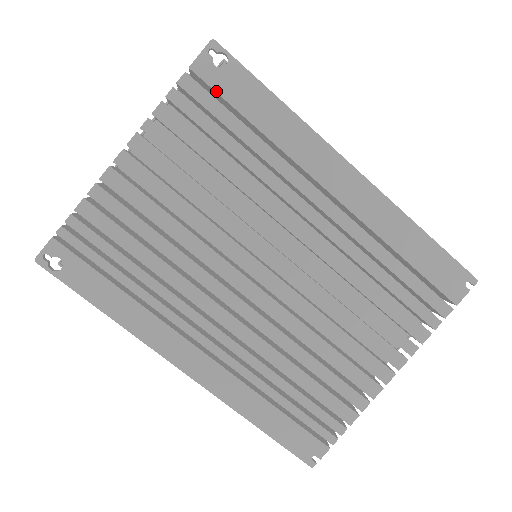
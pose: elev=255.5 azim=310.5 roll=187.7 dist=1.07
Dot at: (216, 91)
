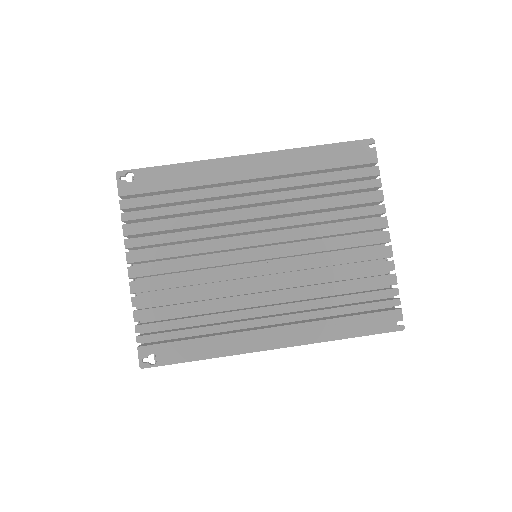
Dot at: (142, 193)
